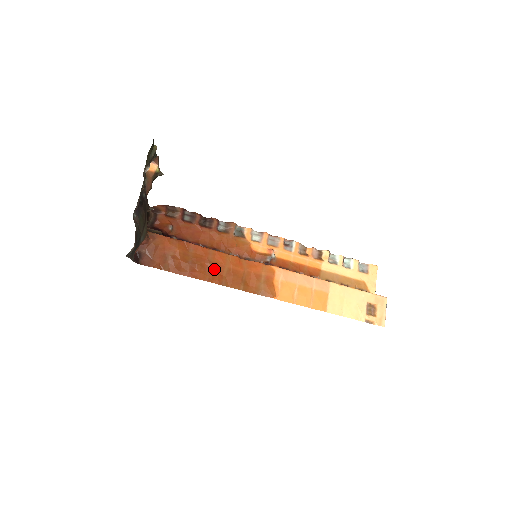
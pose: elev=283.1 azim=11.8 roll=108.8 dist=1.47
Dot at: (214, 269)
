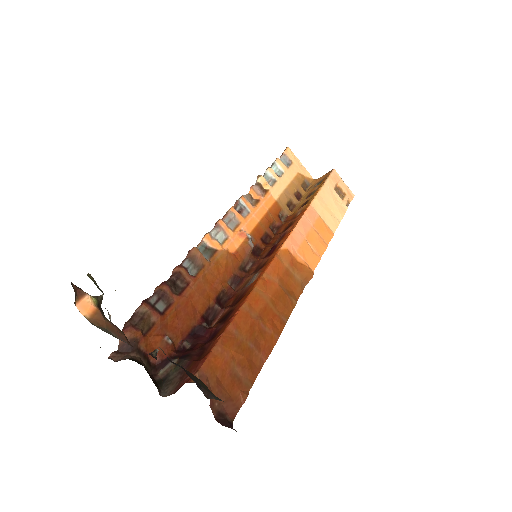
Dot at: (266, 319)
